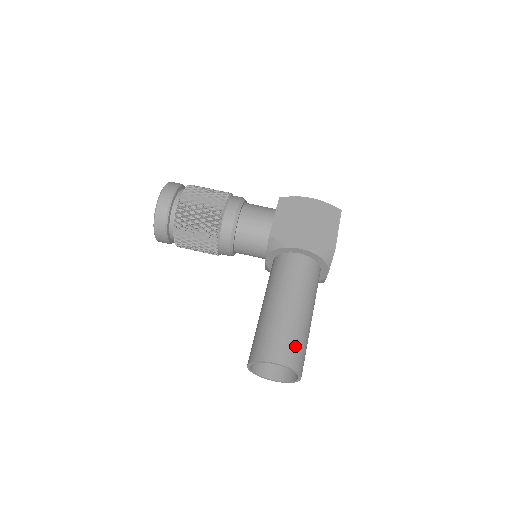
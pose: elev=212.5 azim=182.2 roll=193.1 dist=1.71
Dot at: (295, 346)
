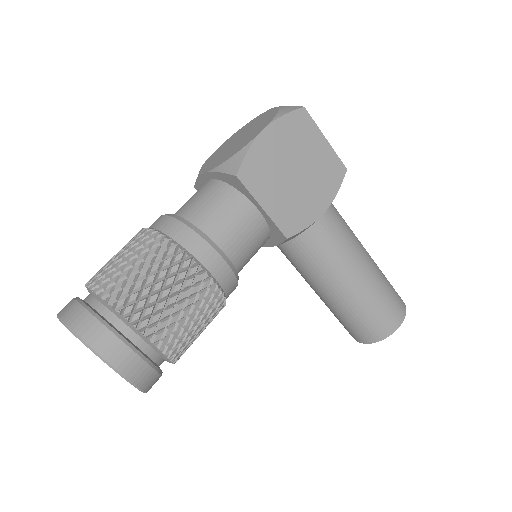
Dot at: (393, 293)
